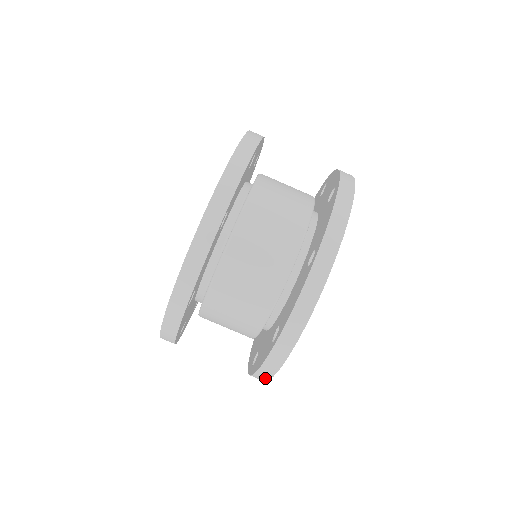
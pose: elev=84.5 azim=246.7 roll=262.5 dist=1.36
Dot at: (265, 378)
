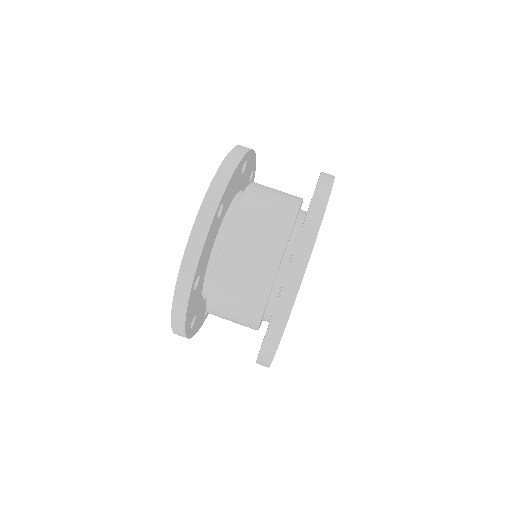
Dot at: occluded
